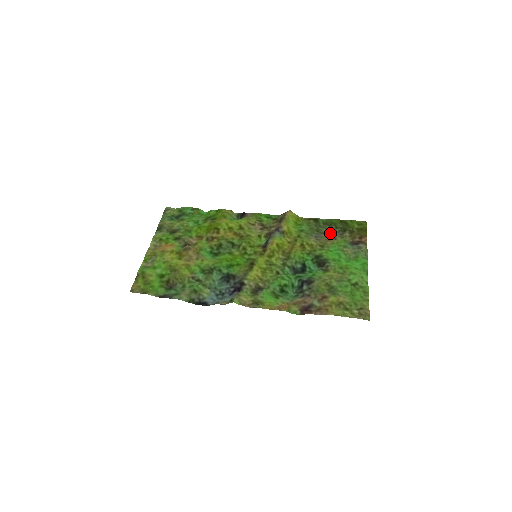
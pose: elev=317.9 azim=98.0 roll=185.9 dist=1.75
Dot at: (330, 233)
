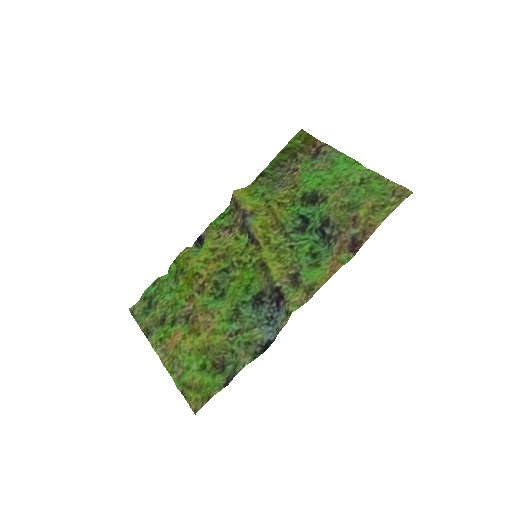
Dot at: (286, 170)
